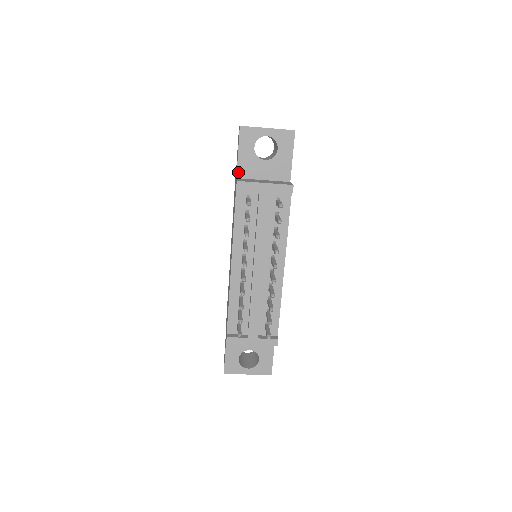
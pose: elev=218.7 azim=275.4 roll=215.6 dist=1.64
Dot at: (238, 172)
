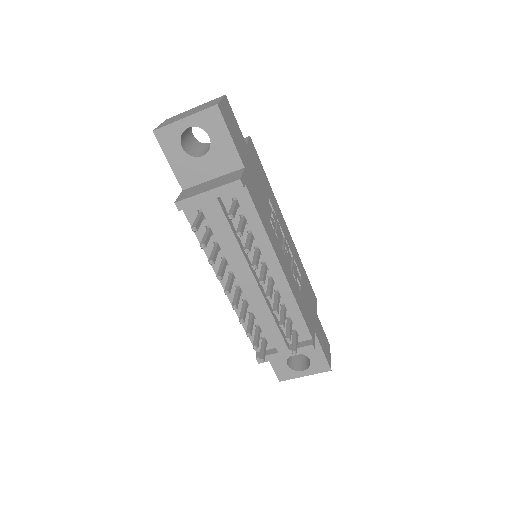
Dot at: (180, 183)
